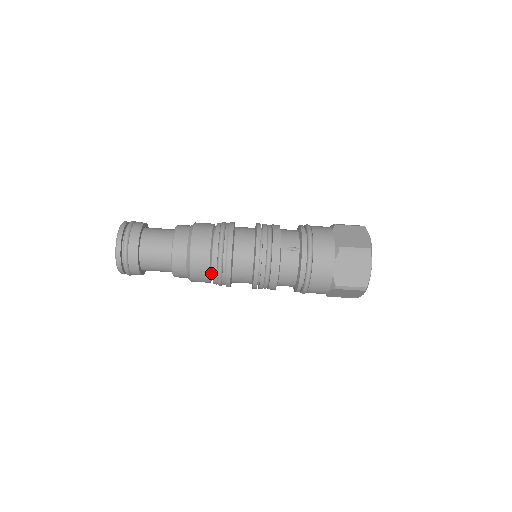
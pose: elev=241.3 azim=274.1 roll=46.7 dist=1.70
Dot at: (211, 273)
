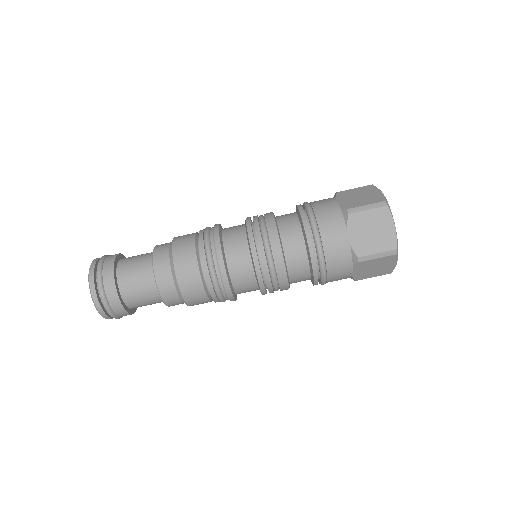
Dot at: (198, 253)
